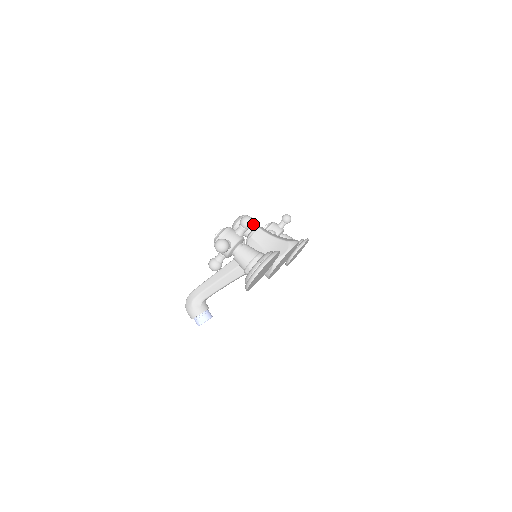
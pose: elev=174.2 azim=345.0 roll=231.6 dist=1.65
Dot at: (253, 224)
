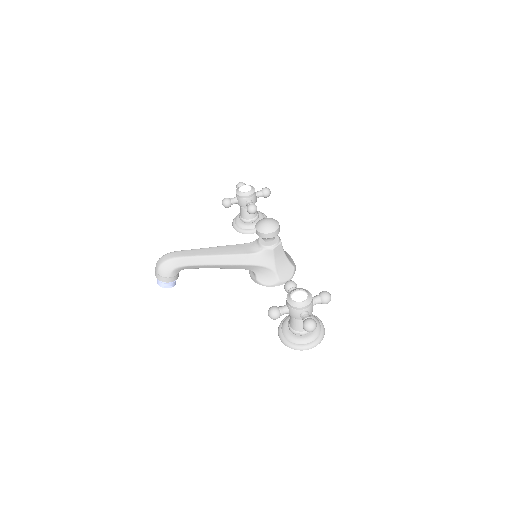
Dot at: occluded
